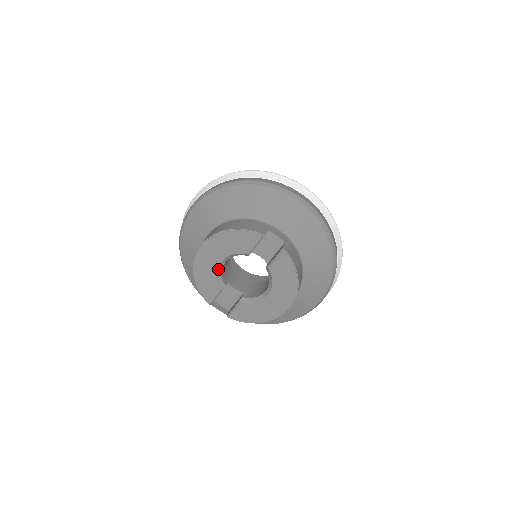
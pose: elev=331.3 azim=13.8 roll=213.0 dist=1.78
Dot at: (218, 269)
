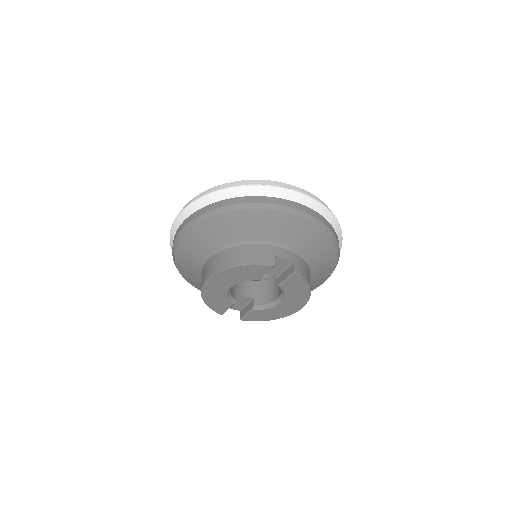
Dot at: (228, 292)
